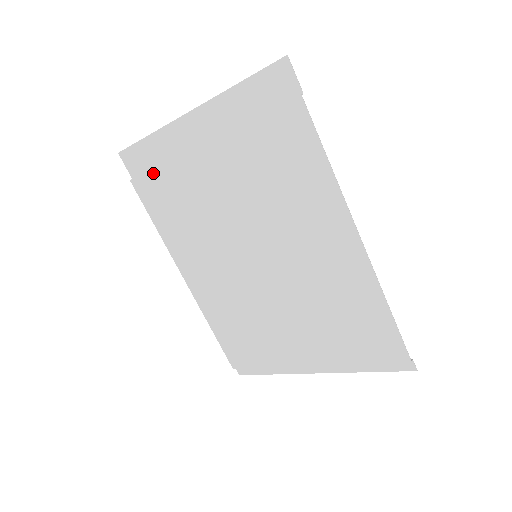
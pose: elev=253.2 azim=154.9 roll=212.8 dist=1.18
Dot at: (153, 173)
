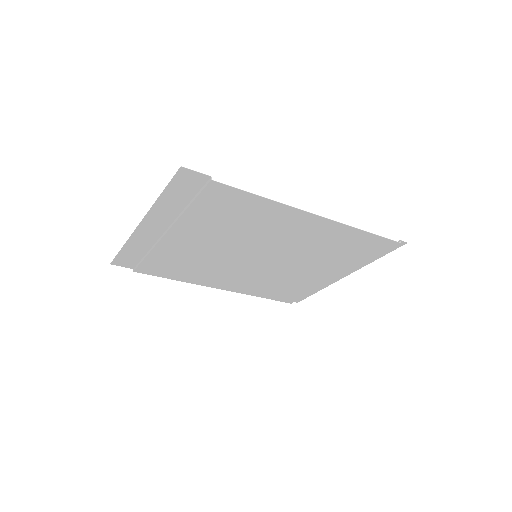
Dot at: (146, 261)
